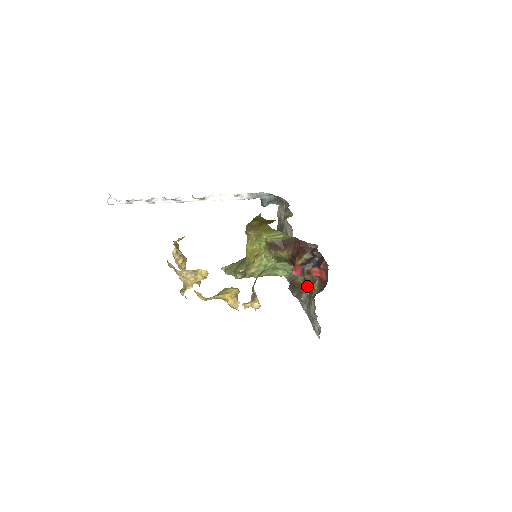
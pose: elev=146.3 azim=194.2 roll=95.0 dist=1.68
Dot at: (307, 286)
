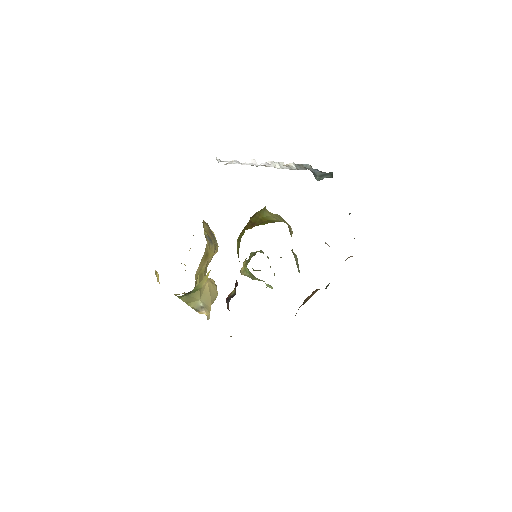
Dot at: occluded
